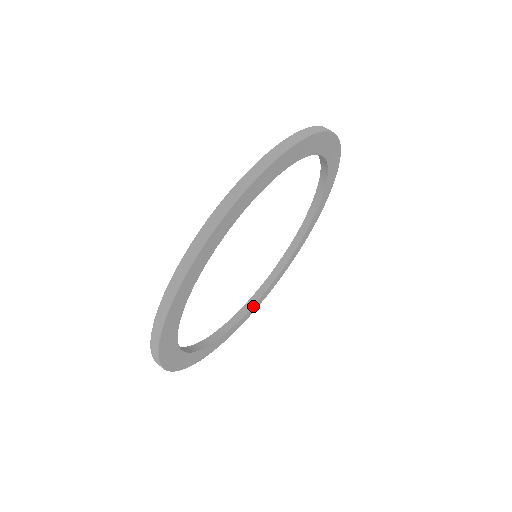
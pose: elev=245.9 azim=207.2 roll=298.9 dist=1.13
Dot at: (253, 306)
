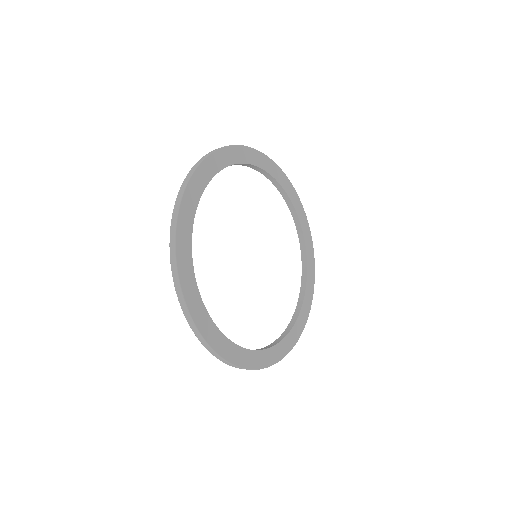
Dot at: (298, 317)
